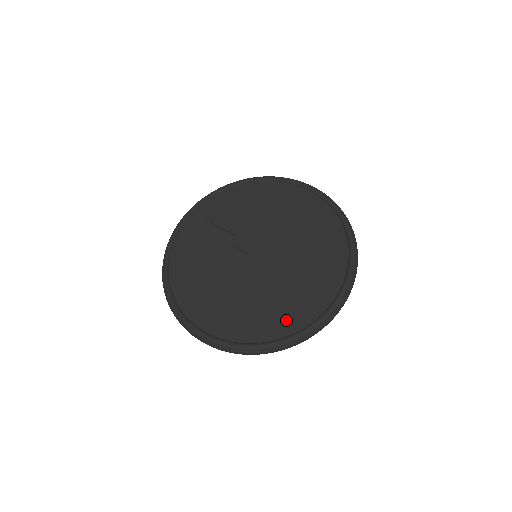
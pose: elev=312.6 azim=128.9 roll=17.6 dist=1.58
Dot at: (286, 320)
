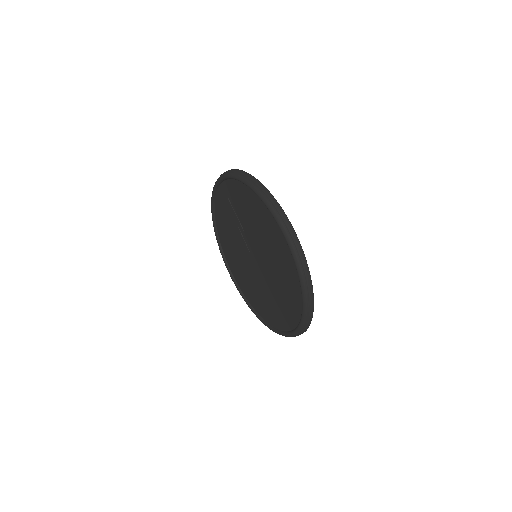
Dot at: (266, 314)
